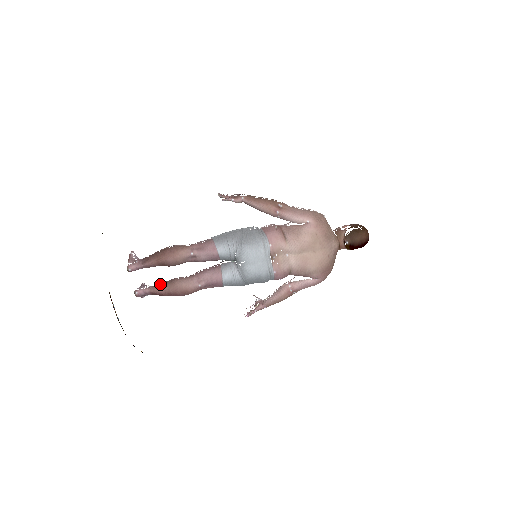
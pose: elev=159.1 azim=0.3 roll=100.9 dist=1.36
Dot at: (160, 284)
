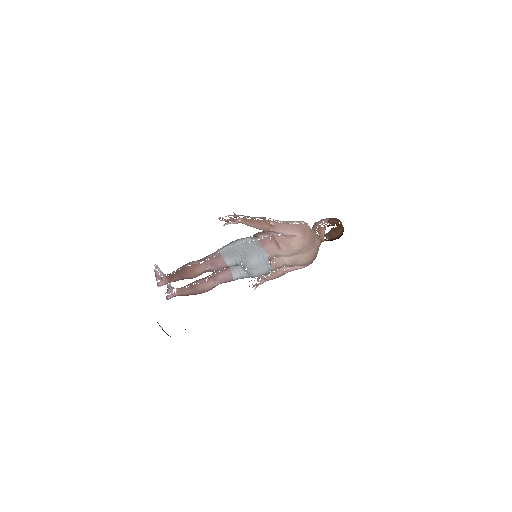
Dot at: (185, 288)
